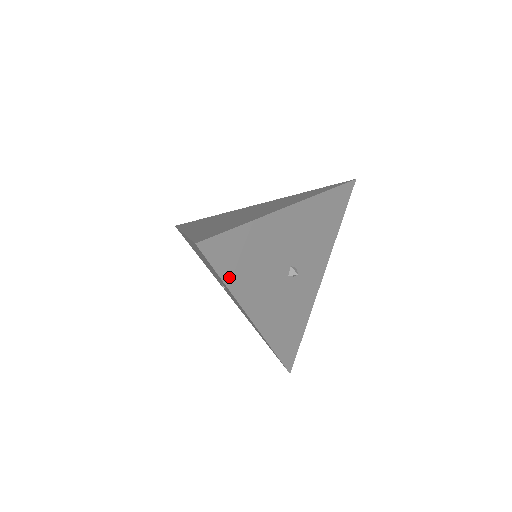
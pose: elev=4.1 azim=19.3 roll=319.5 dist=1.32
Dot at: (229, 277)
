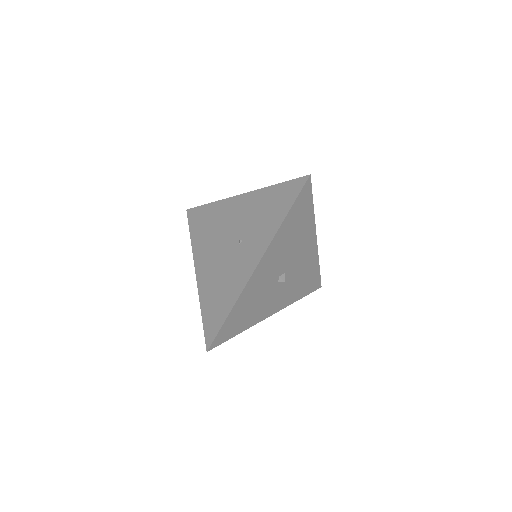
Dot at: (288, 218)
